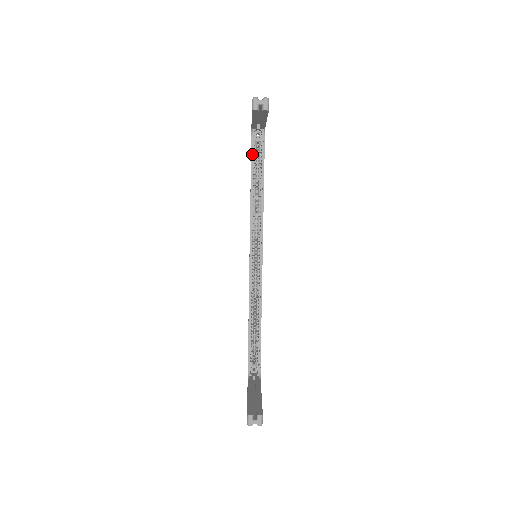
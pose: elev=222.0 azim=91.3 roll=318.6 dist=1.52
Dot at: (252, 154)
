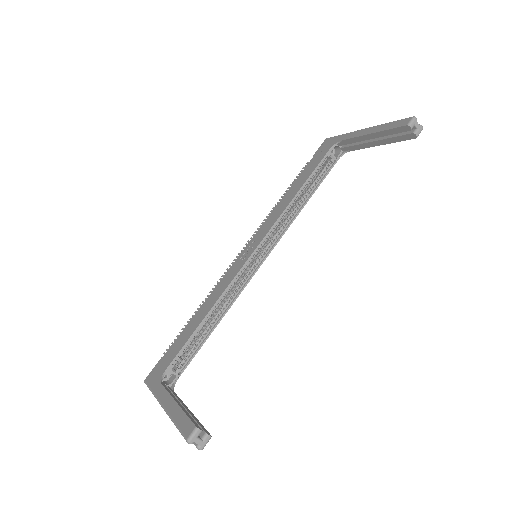
Dot at: (320, 163)
